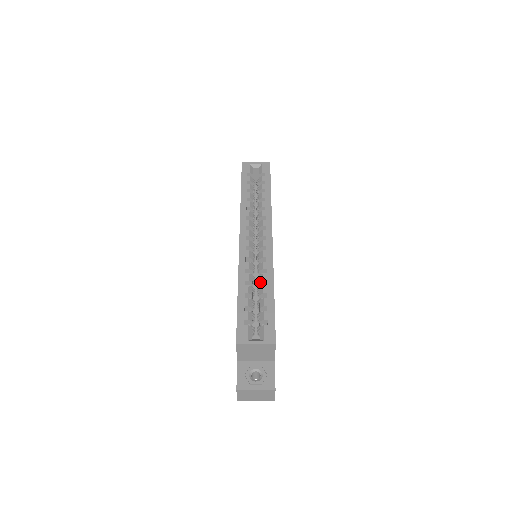
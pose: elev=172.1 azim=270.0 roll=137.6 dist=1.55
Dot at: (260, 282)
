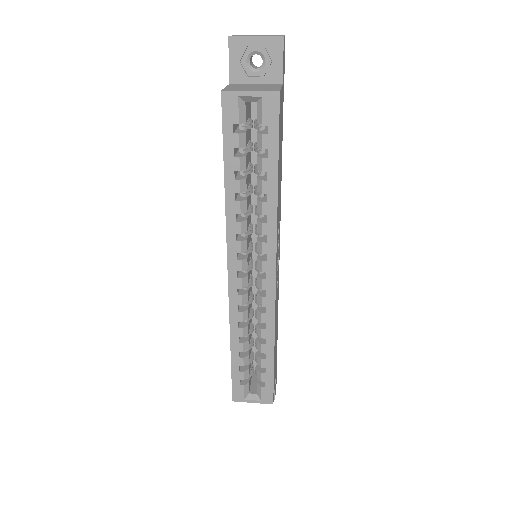
Dot at: occluded
